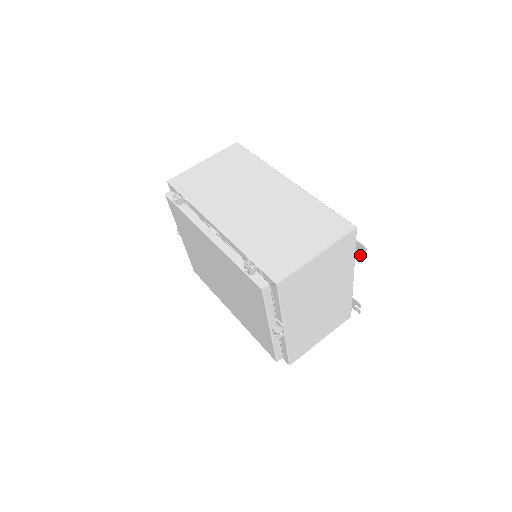
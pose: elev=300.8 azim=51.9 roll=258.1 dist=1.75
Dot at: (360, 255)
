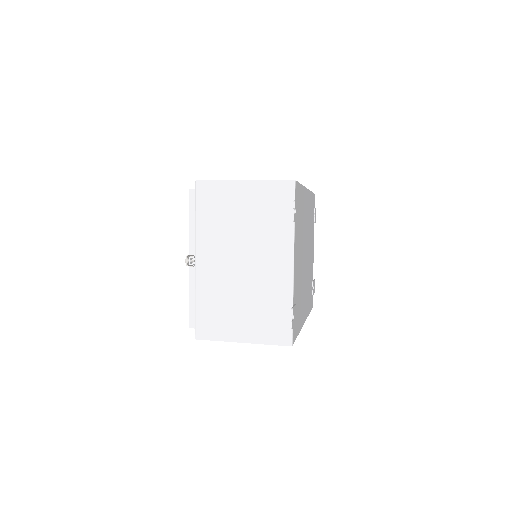
Dot at: (294, 219)
